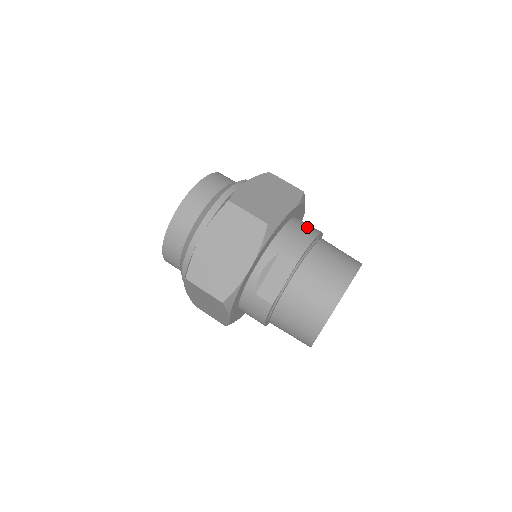
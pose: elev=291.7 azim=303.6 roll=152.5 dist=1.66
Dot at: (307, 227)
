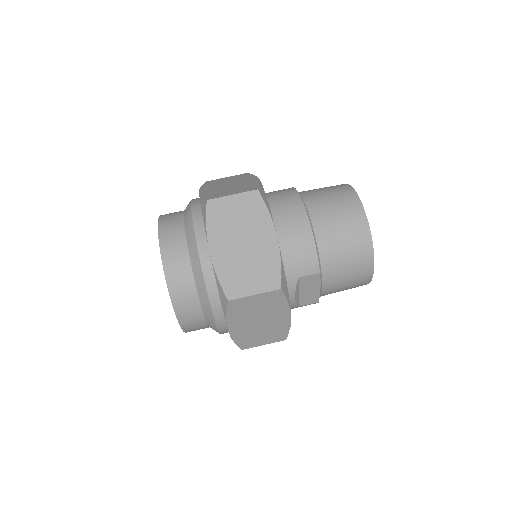
Dot at: (292, 222)
